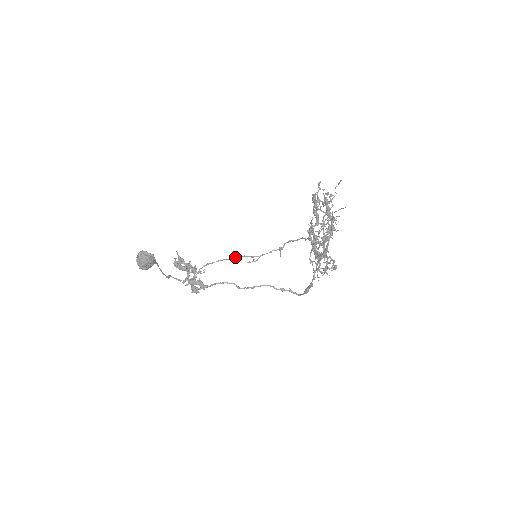
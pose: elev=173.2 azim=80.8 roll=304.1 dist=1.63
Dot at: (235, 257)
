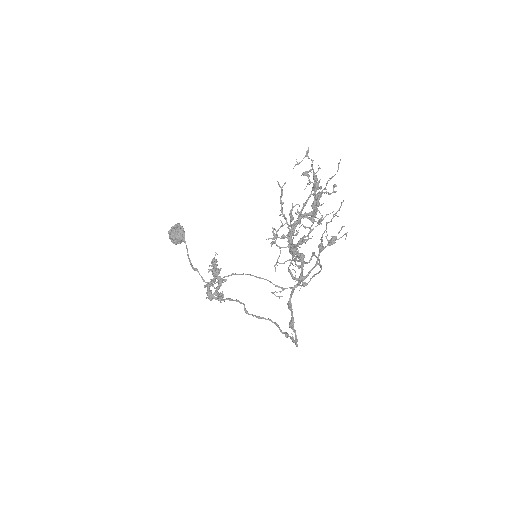
Dot at: (259, 277)
